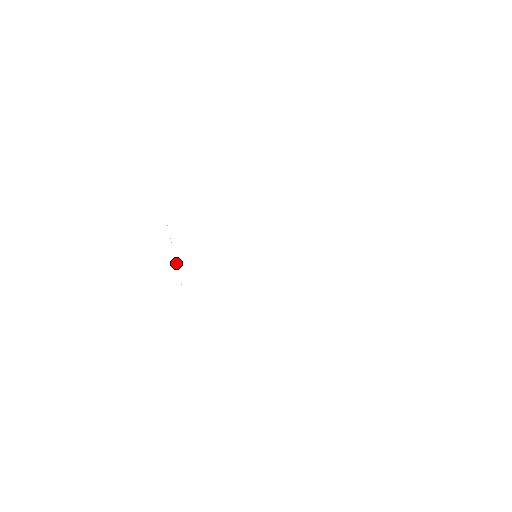
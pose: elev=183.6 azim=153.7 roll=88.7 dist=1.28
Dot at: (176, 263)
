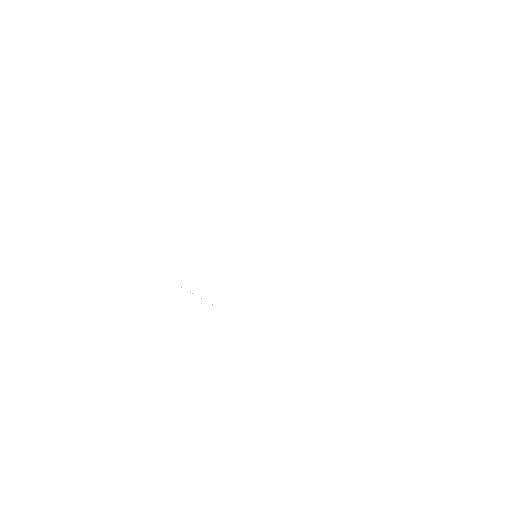
Dot at: occluded
